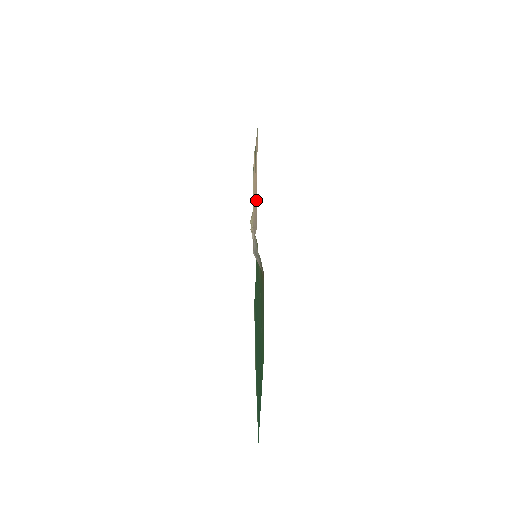
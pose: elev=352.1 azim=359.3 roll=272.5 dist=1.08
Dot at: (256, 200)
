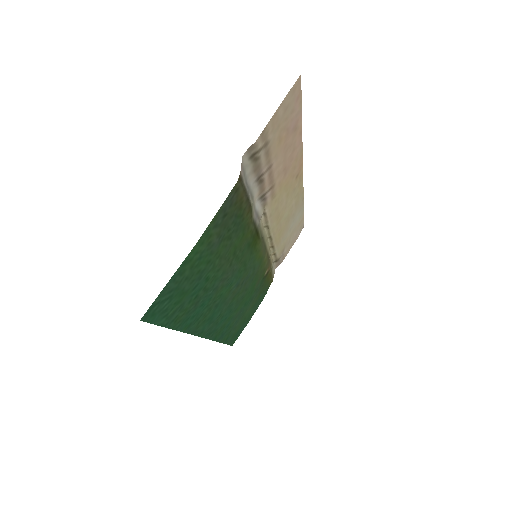
Dot at: (271, 136)
